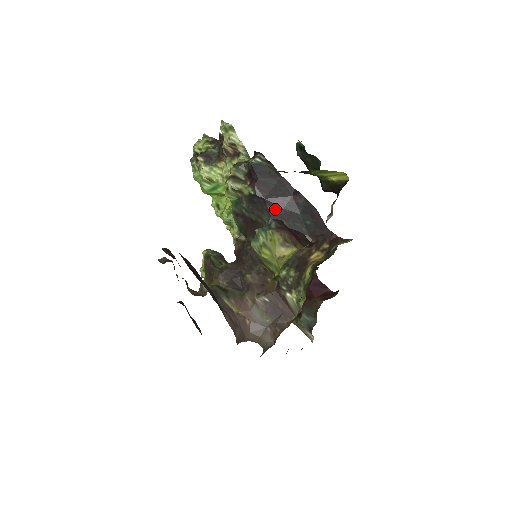
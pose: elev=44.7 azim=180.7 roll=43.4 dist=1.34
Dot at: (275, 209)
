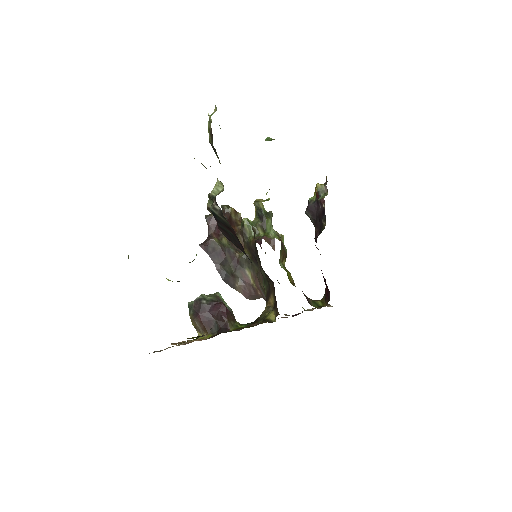
Dot at: occluded
